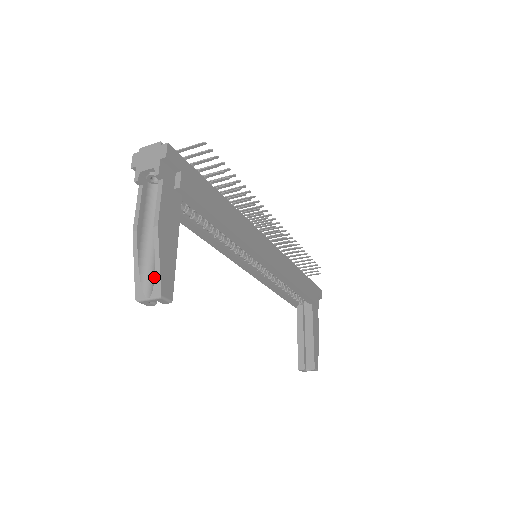
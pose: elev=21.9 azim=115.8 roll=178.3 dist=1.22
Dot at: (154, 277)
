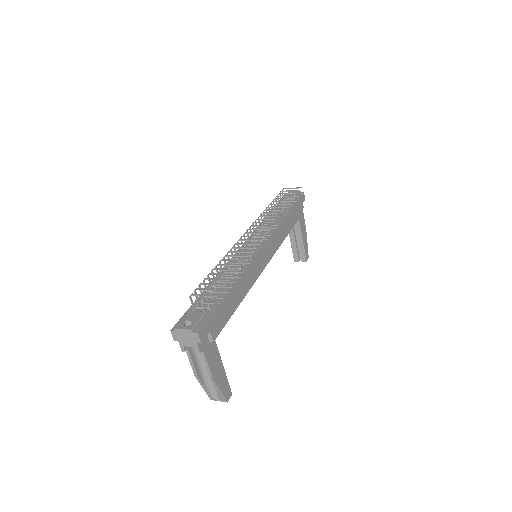
Dot at: (219, 396)
